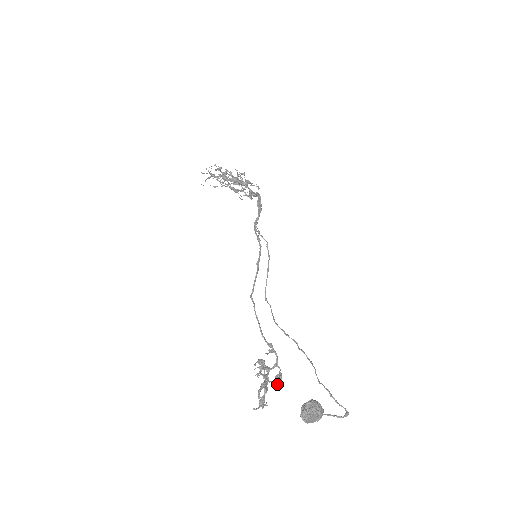
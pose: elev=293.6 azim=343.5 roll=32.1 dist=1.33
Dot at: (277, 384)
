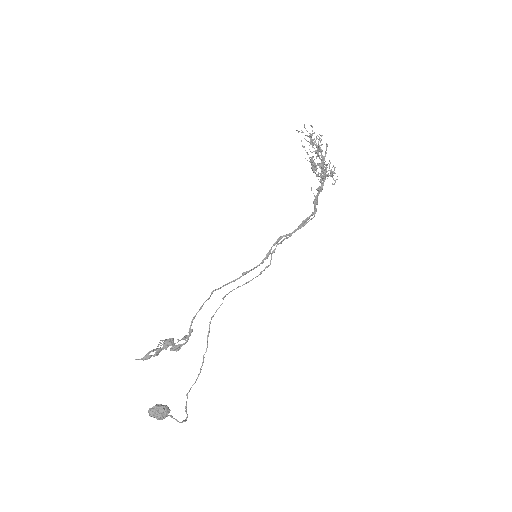
Dot at: (172, 348)
